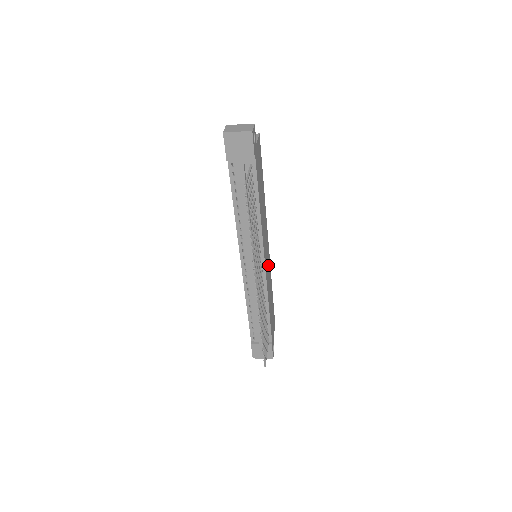
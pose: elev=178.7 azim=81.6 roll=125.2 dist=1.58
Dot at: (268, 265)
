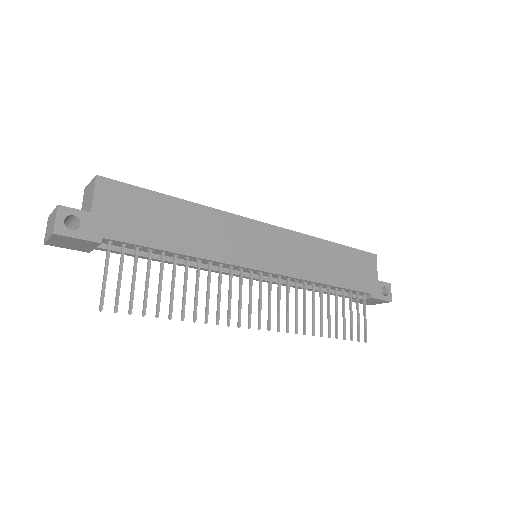
Dot at: (285, 247)
